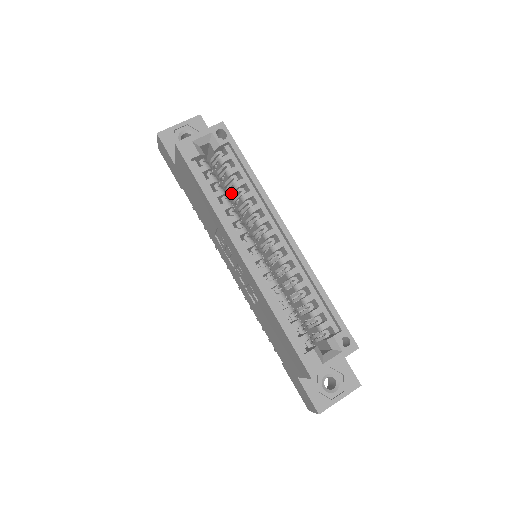
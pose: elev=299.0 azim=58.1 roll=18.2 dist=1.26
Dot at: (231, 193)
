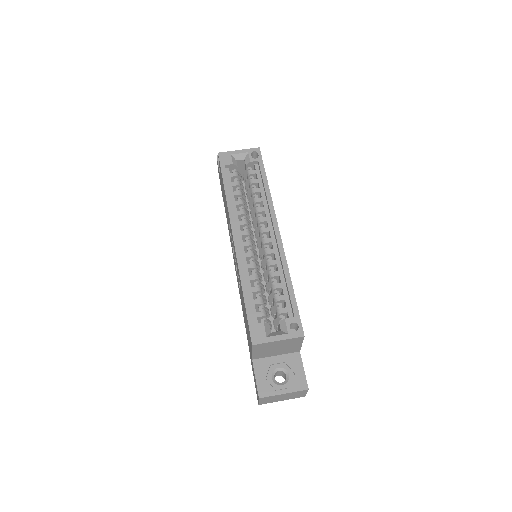
Dot at: occluded
